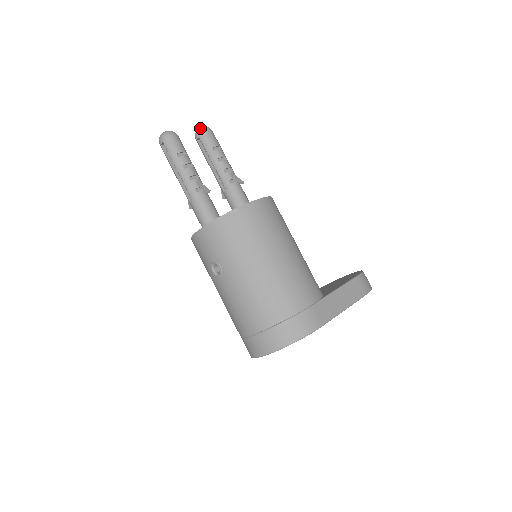
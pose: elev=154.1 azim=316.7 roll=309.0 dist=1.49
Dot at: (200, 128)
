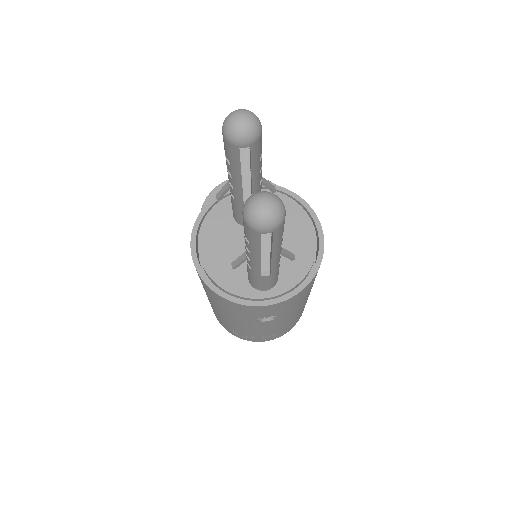
Dot at: (254, 128)
